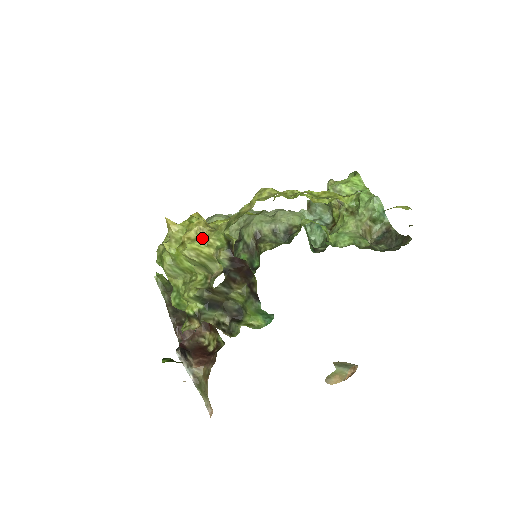
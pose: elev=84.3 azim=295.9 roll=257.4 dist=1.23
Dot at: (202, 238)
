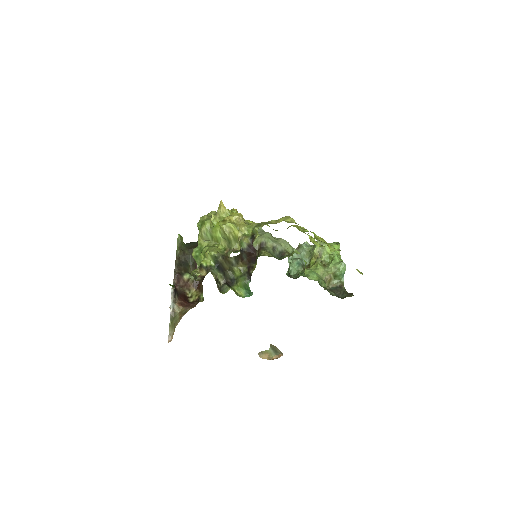
Dot at: (238, 224)
